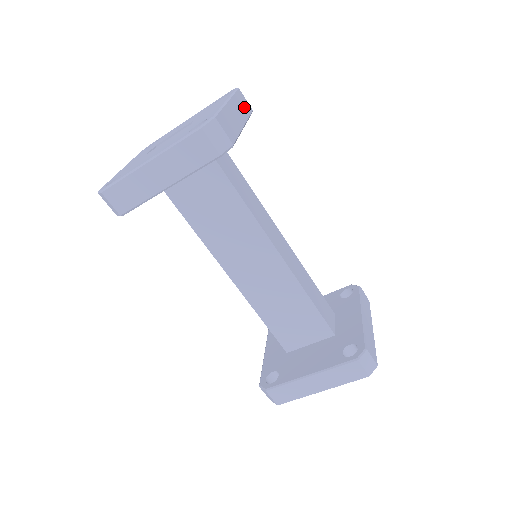
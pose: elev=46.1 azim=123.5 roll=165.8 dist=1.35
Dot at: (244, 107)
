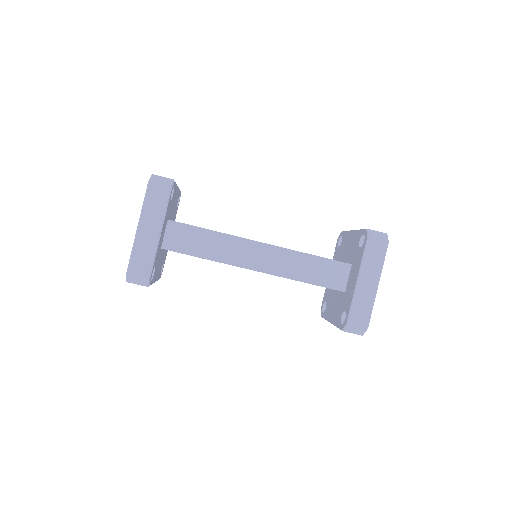
Dot at: (158, 202)
